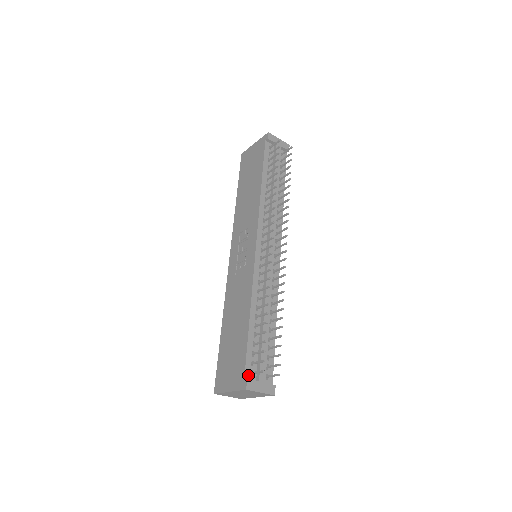
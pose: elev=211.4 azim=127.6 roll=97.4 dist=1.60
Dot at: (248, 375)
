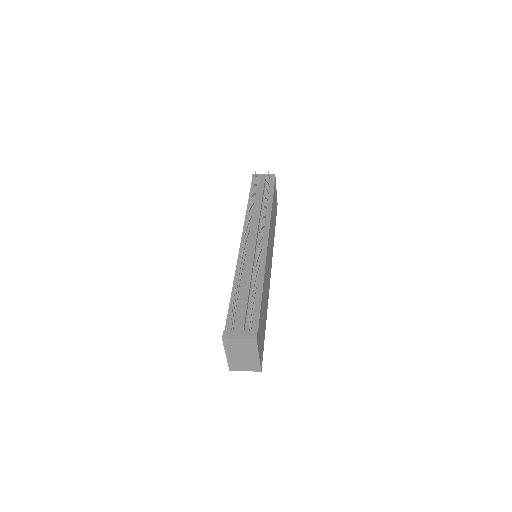
Dot at: (229, 330)
